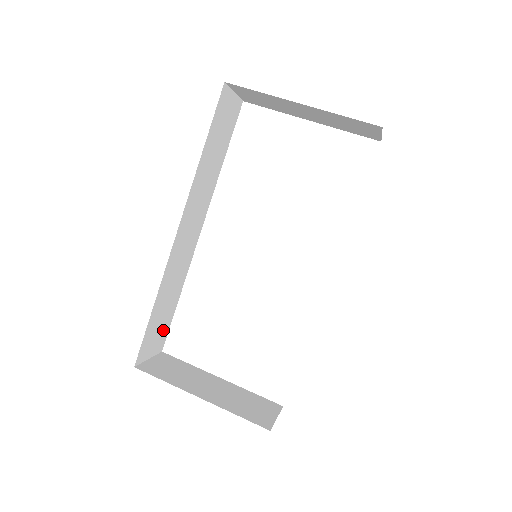
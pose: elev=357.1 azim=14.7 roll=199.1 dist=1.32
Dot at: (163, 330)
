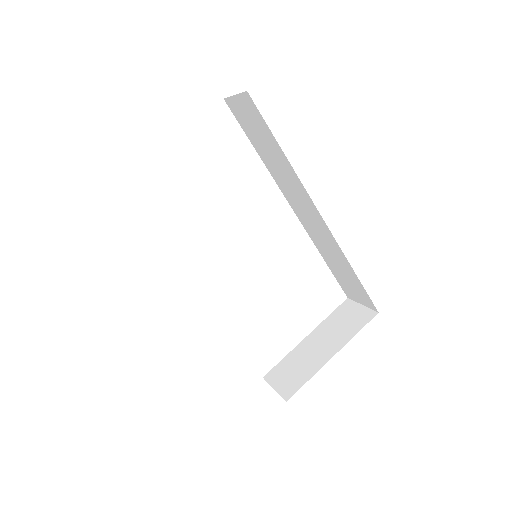
Dot at: occluded
